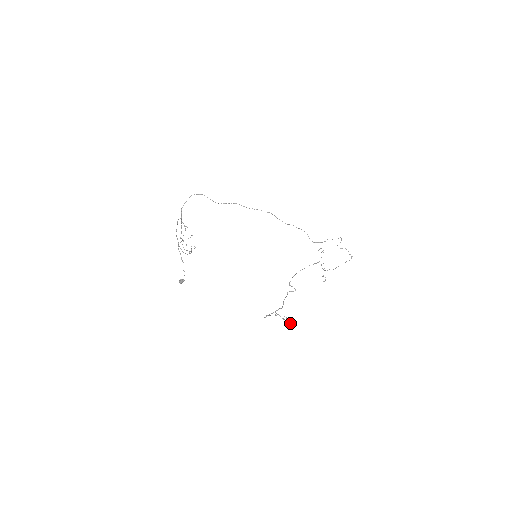
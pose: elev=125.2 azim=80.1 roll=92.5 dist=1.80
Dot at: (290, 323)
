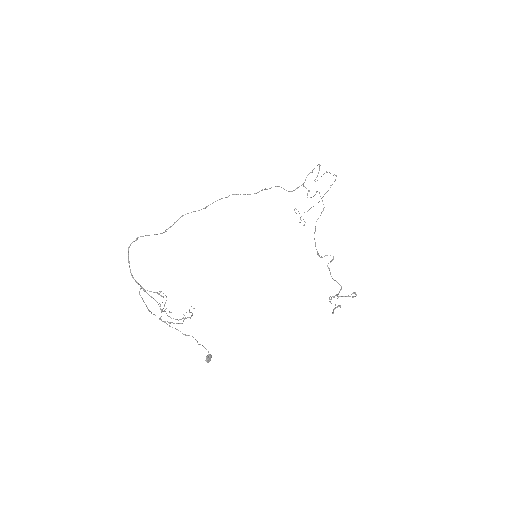
Dot at: (356, 295)
